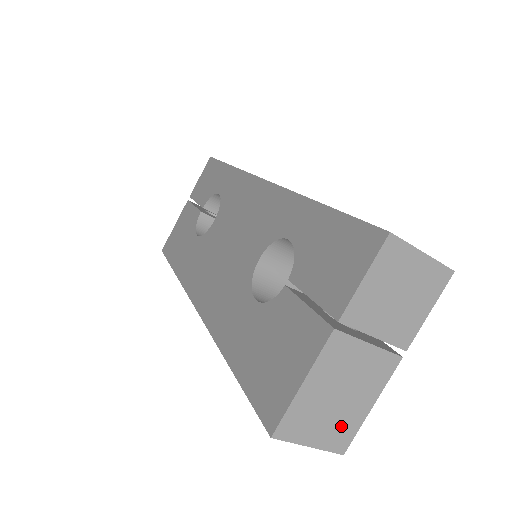
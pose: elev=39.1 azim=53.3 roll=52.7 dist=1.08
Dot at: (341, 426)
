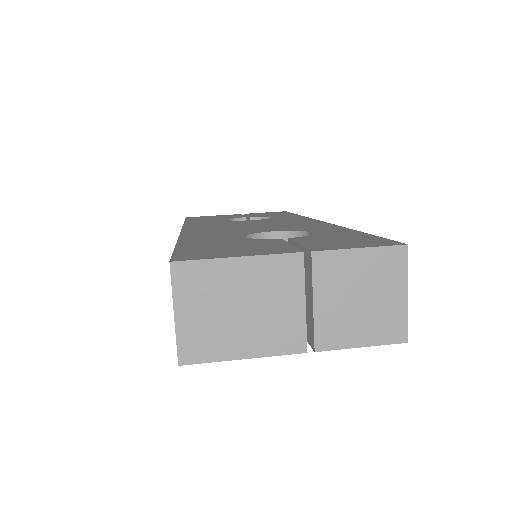
Dot at: (210, 337)
